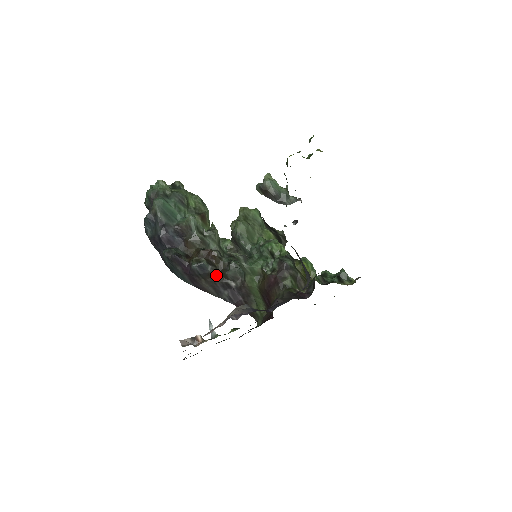
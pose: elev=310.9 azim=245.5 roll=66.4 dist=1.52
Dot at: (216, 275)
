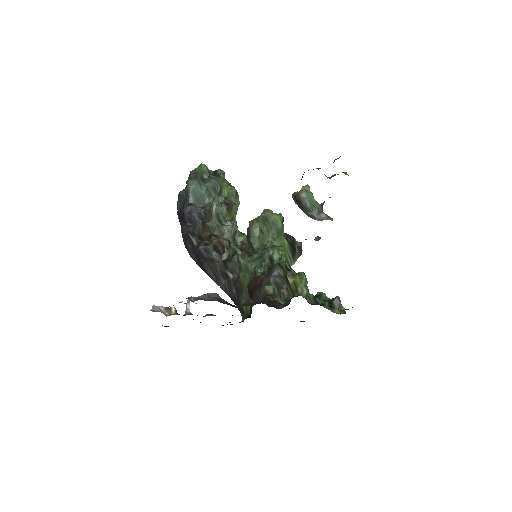
Dot at: (219, 262)
